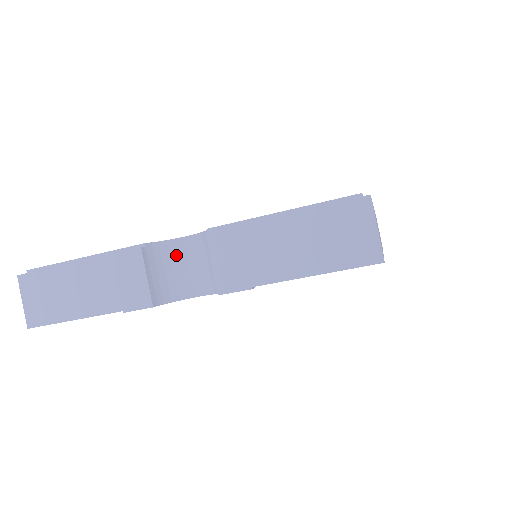
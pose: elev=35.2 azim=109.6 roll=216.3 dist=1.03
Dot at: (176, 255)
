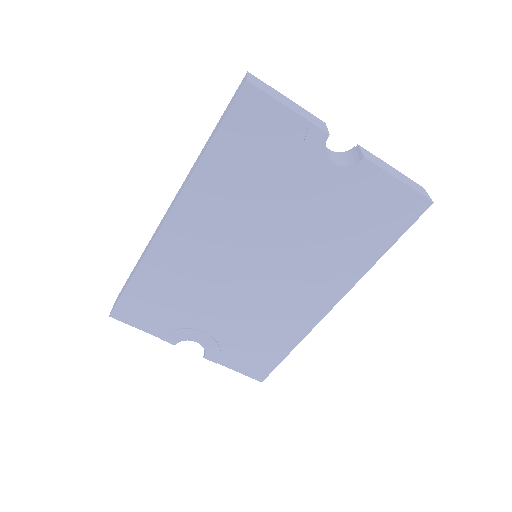
Dot at: (325, 147)
